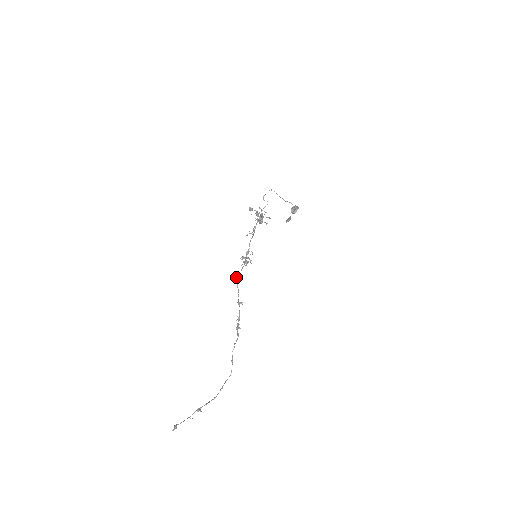
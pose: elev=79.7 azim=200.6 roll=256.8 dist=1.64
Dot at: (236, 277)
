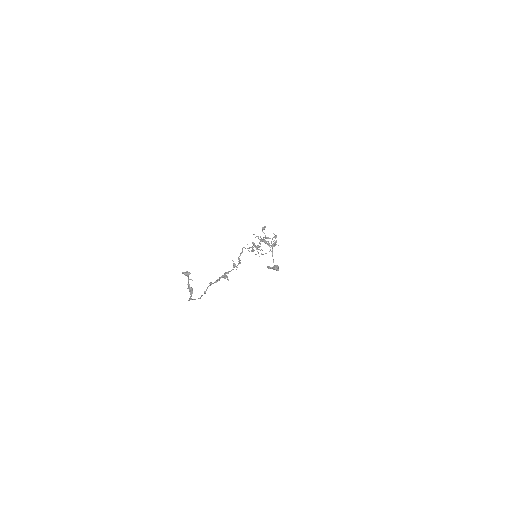
Dot at: (244, 247)
